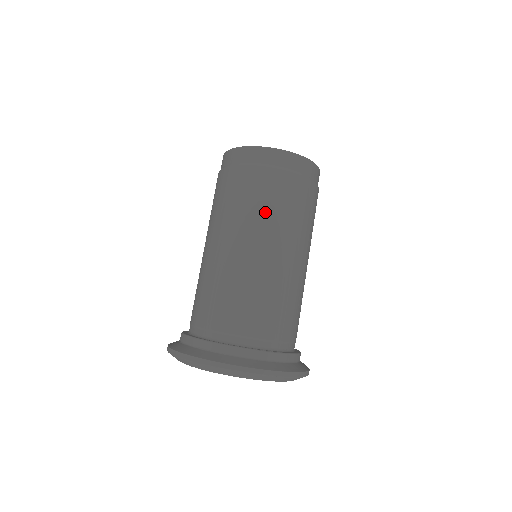
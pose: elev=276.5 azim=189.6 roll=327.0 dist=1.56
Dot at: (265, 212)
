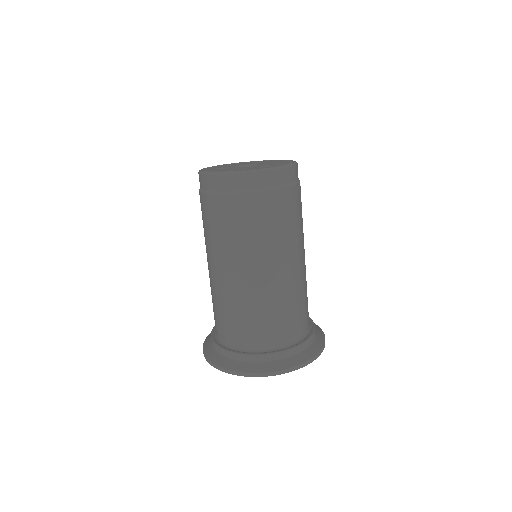
Dot at: (234, 238)
